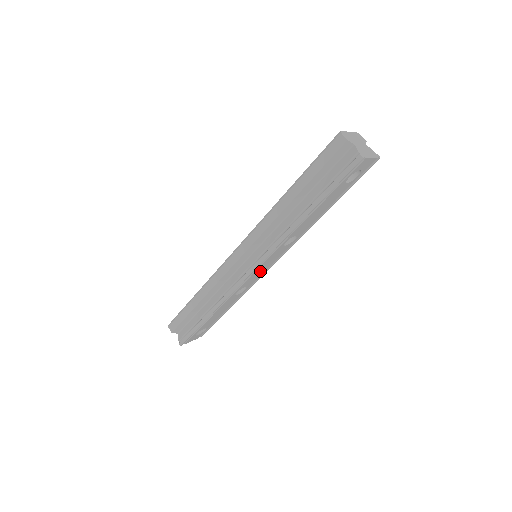
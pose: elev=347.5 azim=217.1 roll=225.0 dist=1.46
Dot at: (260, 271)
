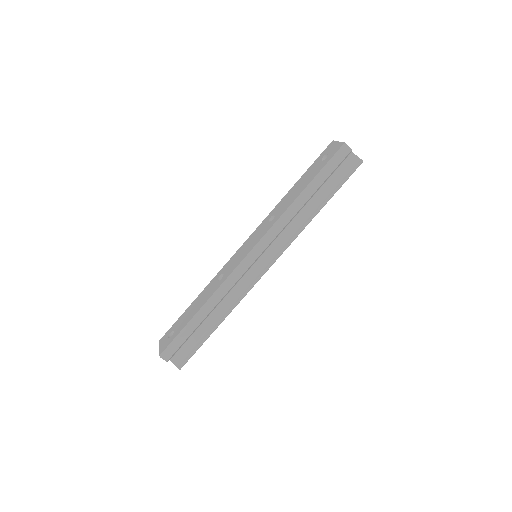
Dot at: occluded
